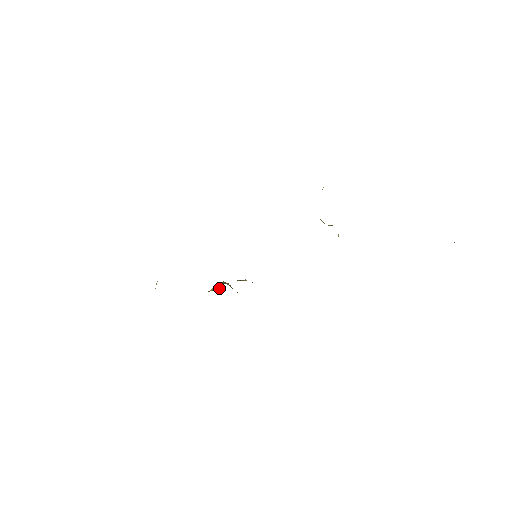
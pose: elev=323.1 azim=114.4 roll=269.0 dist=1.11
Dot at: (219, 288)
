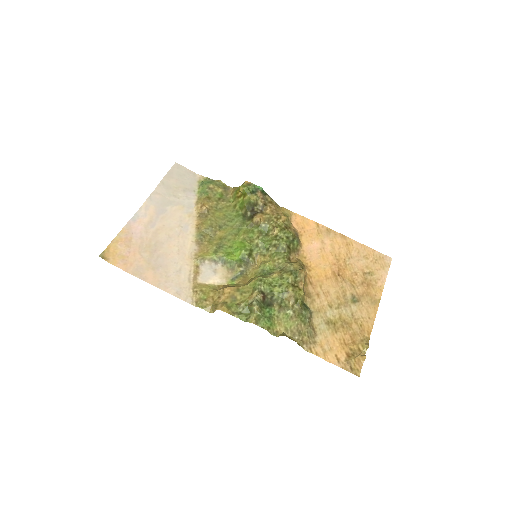
Dot at: (244, 193)
